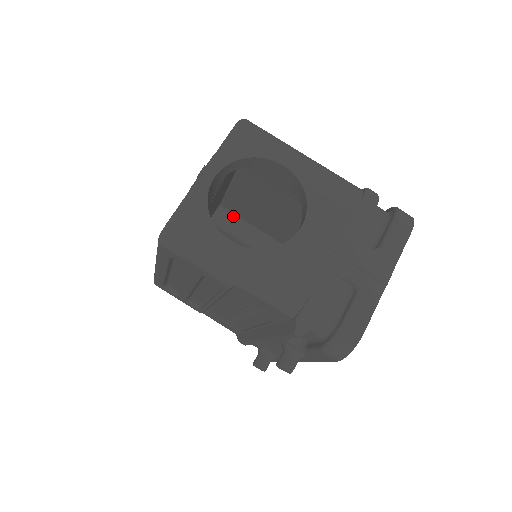
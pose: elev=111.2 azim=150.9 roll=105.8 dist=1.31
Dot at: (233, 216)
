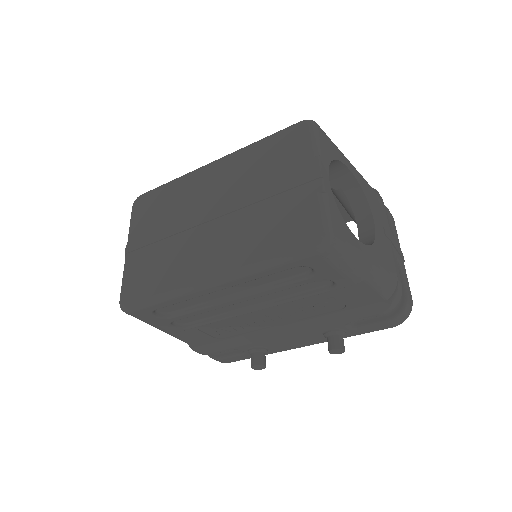
Dot at: occluded
